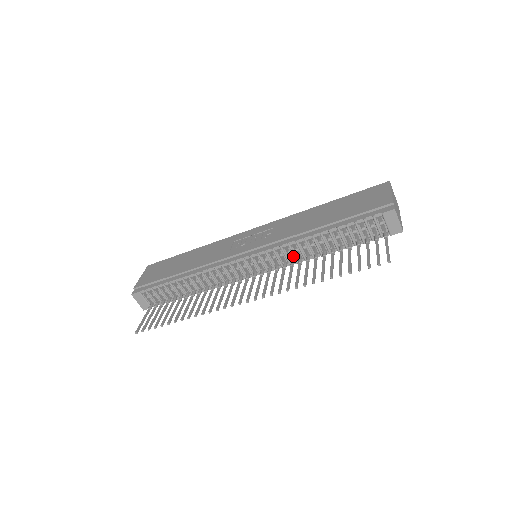
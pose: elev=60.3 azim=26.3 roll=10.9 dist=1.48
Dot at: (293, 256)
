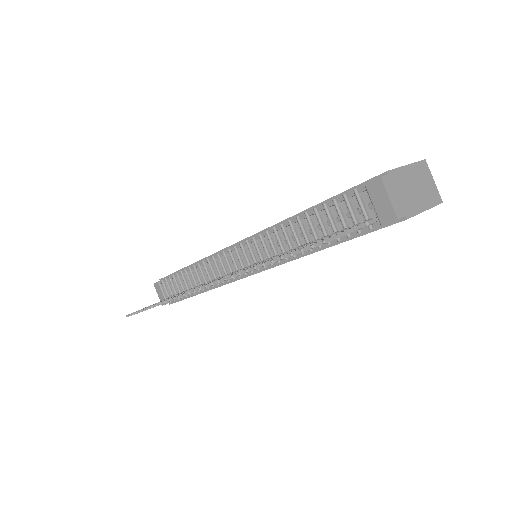
Dot at: (273, 251)
